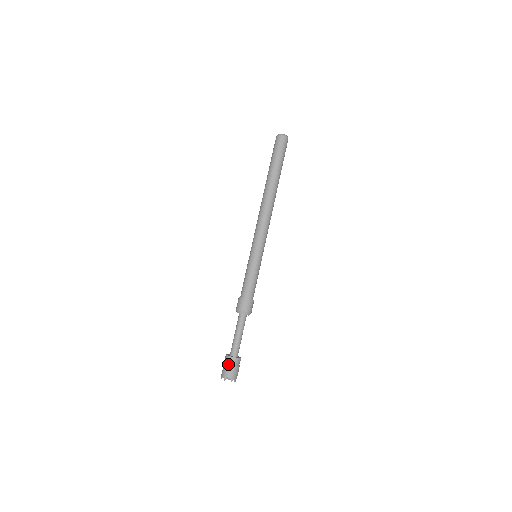
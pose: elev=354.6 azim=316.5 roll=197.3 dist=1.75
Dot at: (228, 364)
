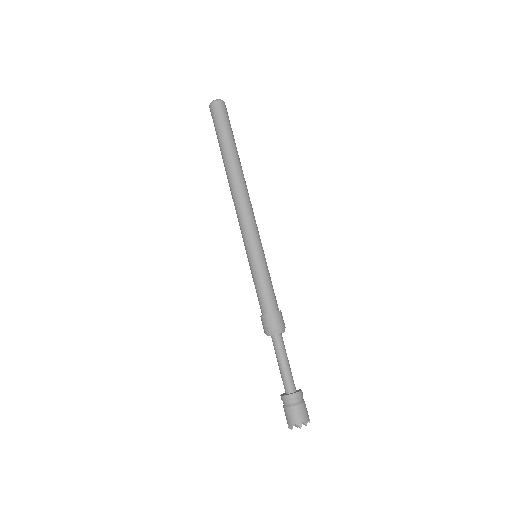
Dot at: (285, 407)
